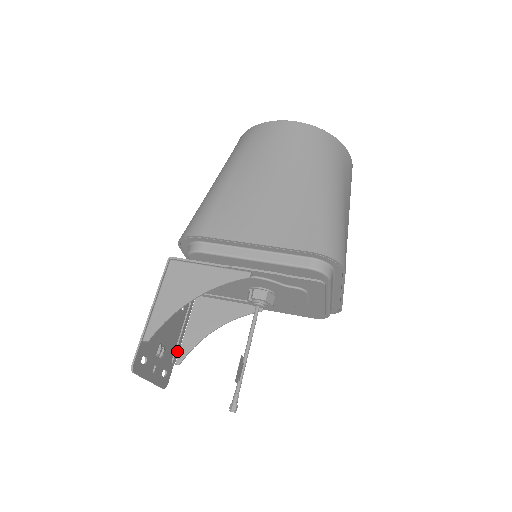
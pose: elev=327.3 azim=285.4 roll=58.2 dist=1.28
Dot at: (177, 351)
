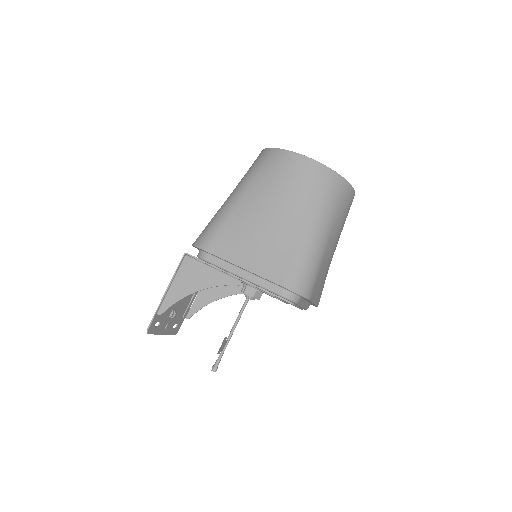
Dot at: (188, 309)
